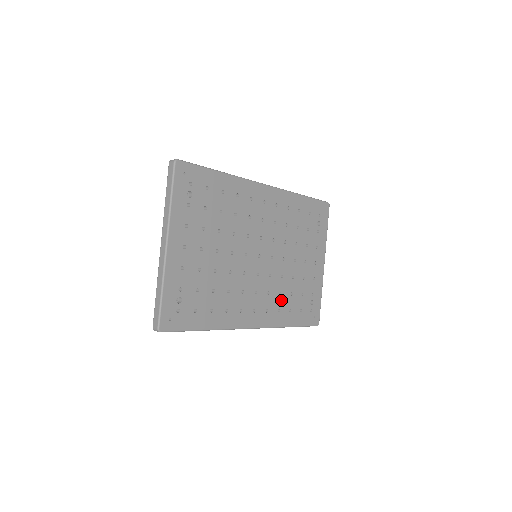
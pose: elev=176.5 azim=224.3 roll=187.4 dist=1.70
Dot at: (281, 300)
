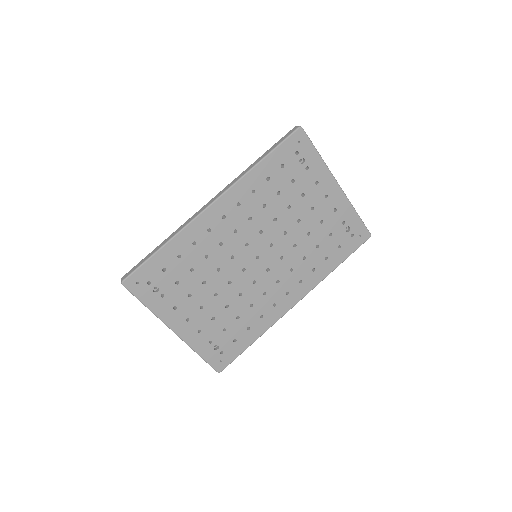
Dot at: (309, 261)
